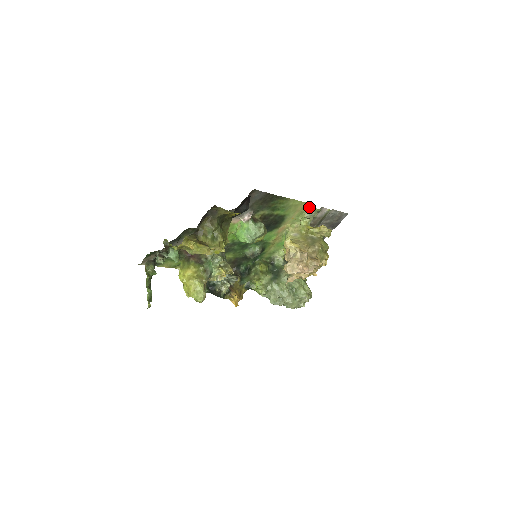
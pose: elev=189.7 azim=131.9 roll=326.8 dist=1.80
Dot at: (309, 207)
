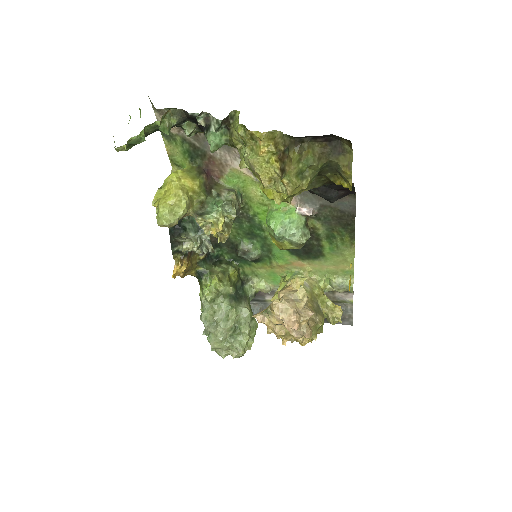
Dot at: (348, 277)
